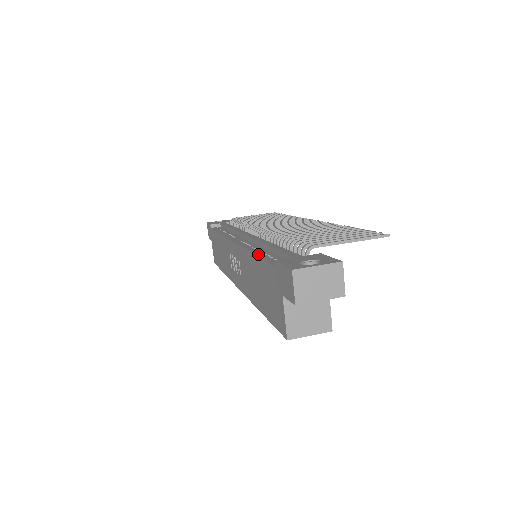
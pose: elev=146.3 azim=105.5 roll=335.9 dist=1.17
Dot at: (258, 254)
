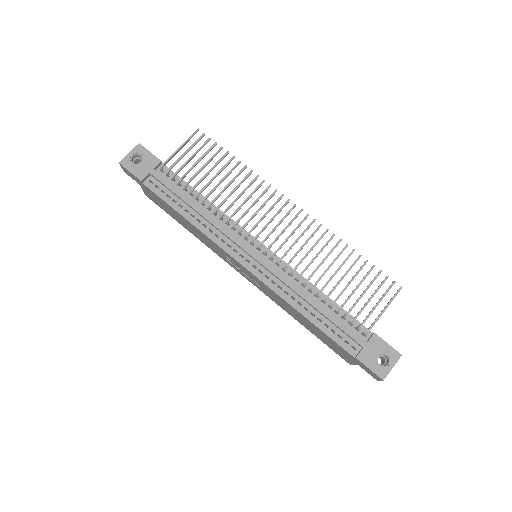
Dot at: (313, 321)
